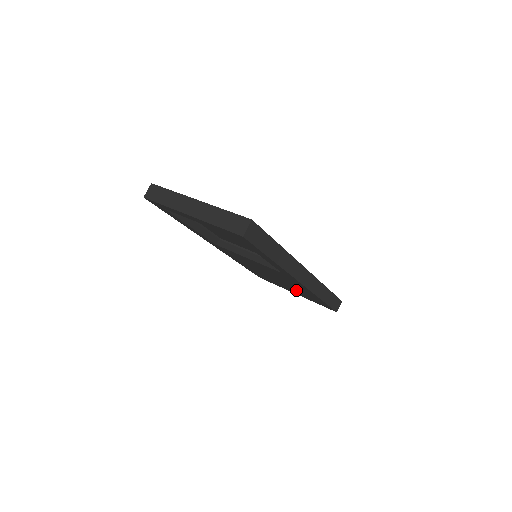
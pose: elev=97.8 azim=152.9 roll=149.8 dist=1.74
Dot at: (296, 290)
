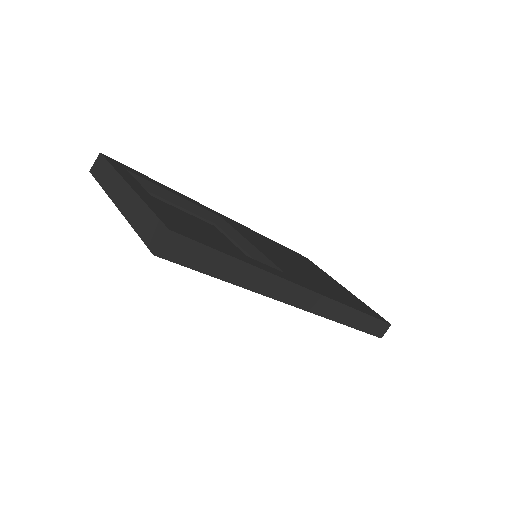
Dot at: occluded
